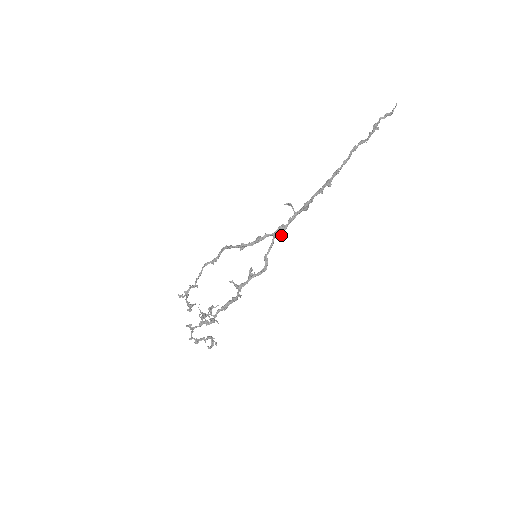
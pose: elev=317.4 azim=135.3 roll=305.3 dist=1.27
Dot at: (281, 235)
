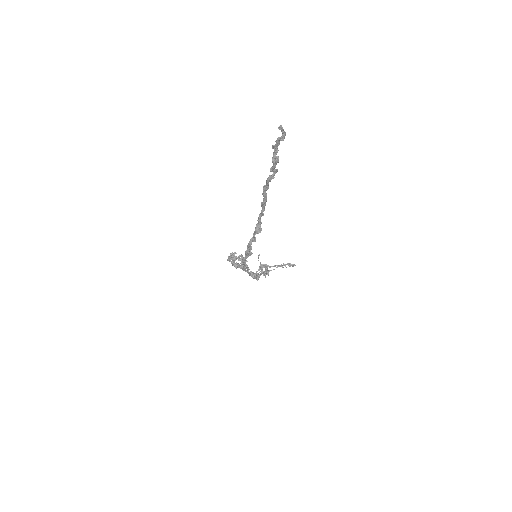
Dot at: (245, 271)
